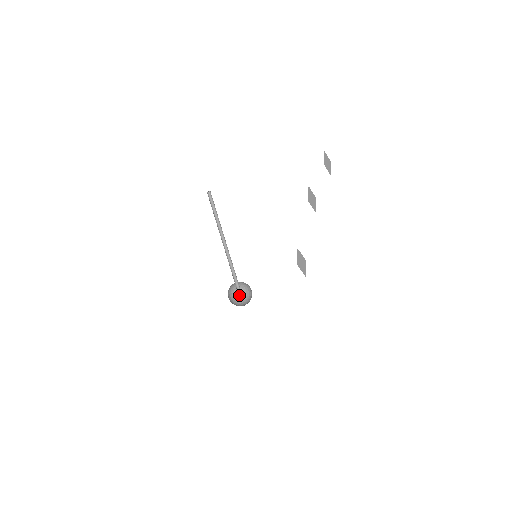
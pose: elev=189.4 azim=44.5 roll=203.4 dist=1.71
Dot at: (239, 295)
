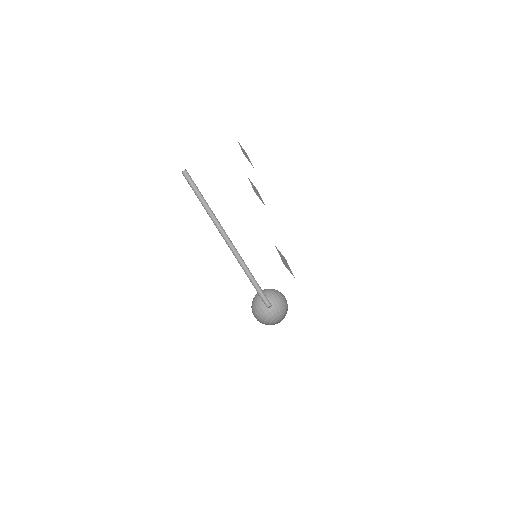
Dot at: (261, 313)
